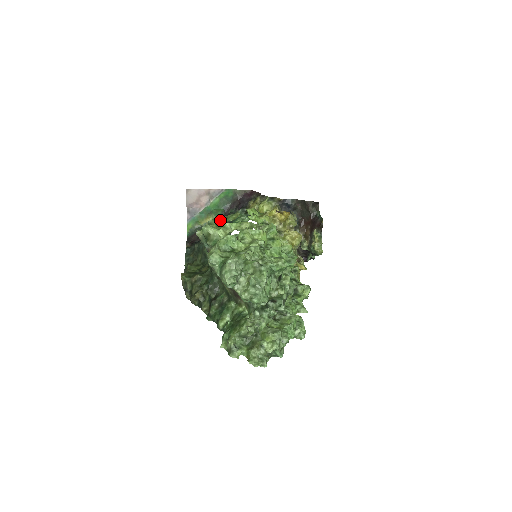
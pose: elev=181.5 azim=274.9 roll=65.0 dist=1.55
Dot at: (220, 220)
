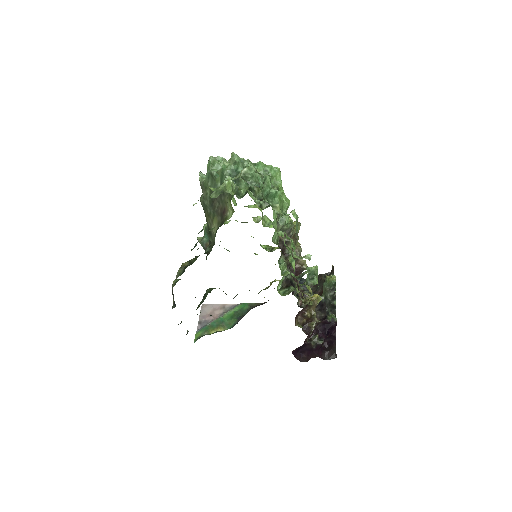
Dot at: occluded
